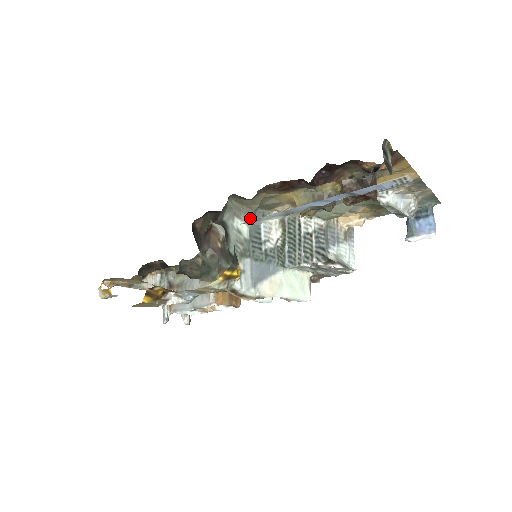
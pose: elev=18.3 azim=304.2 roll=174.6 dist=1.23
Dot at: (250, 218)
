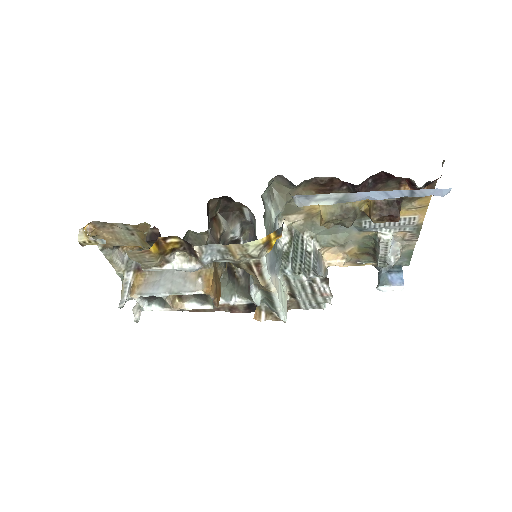
Dot at: (280, 208)
